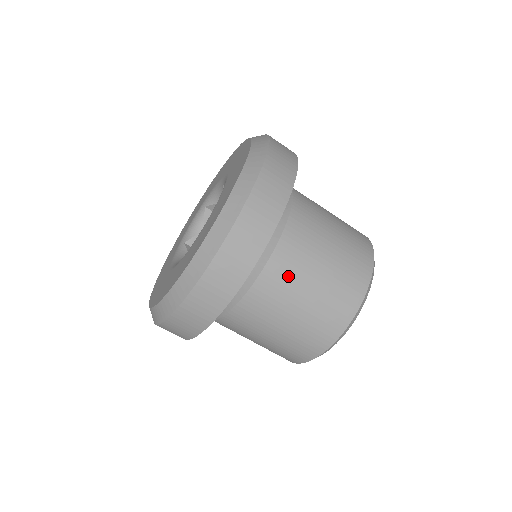
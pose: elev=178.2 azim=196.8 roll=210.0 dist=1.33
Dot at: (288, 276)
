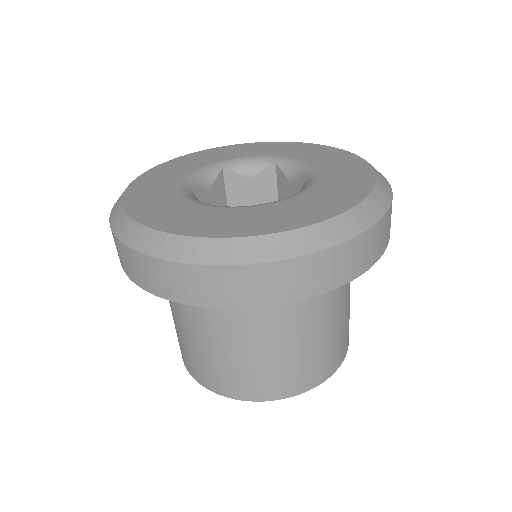
Dot at: (243, 327)
